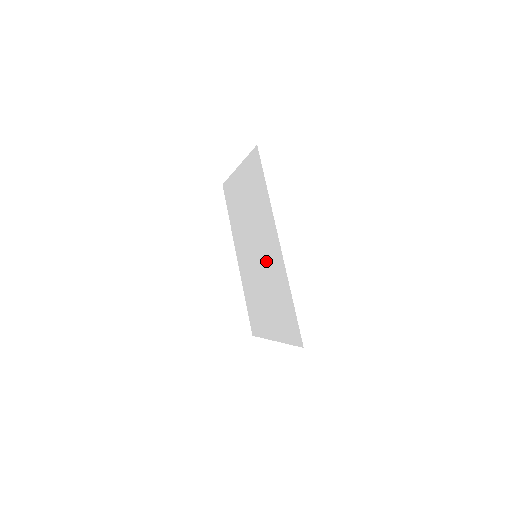
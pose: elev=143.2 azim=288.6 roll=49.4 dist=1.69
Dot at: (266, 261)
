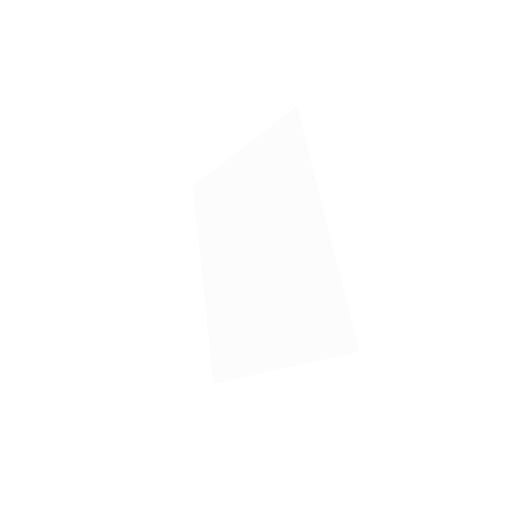
Dot at: (282, 254)
